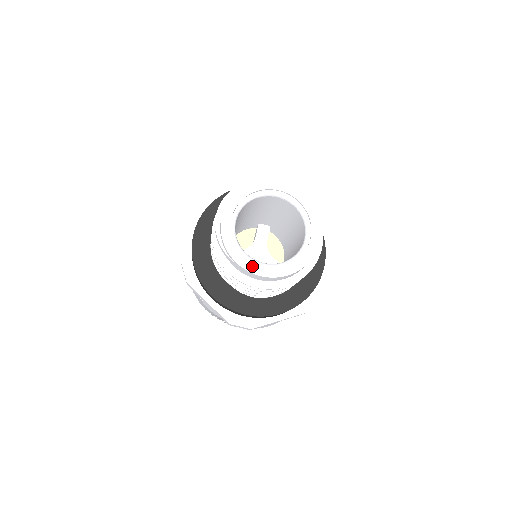
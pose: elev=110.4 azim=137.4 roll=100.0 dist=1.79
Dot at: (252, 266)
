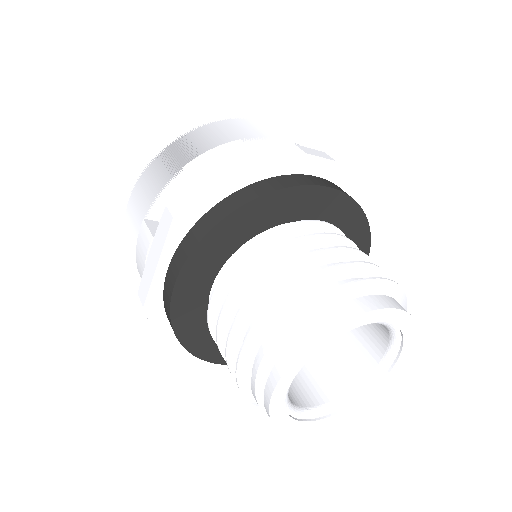
Dot at: (303, 425)
